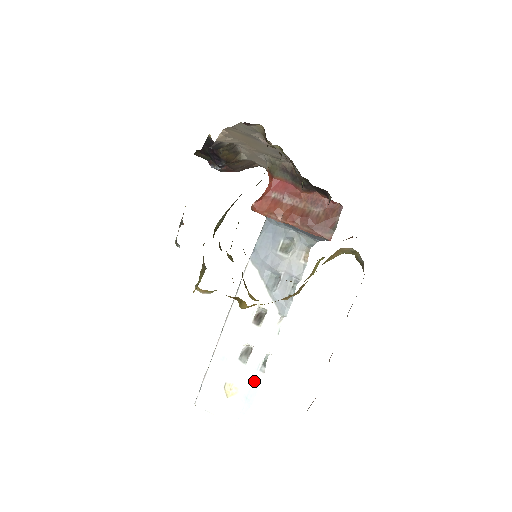
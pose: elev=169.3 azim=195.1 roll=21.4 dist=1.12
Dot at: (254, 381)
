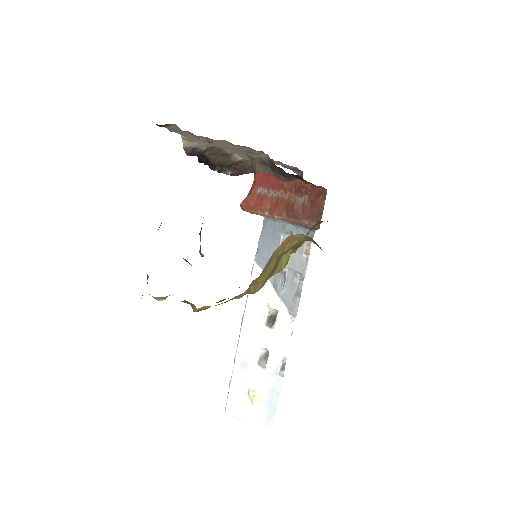
Dot at: (275, 386)
